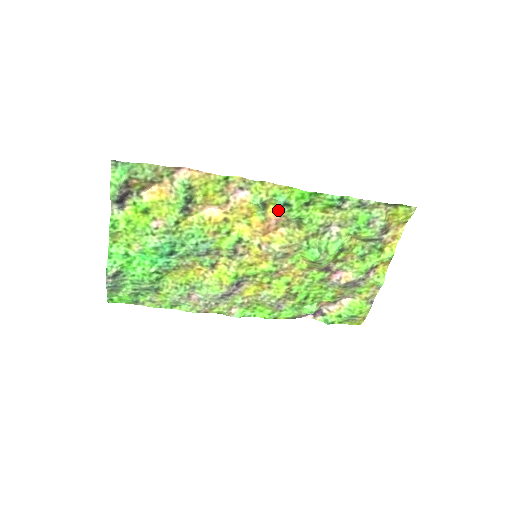
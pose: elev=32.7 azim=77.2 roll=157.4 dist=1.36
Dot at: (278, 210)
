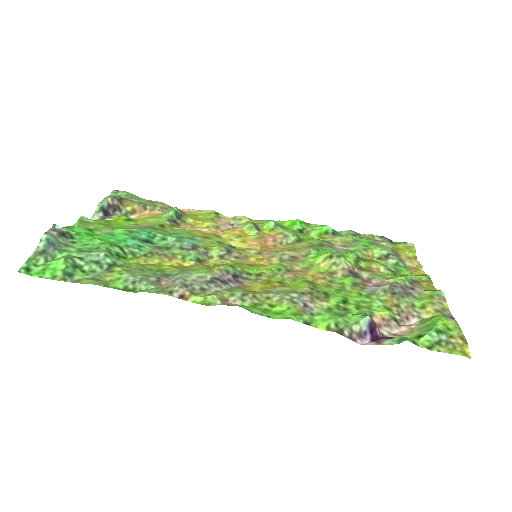
Dot at: (272, 232)
